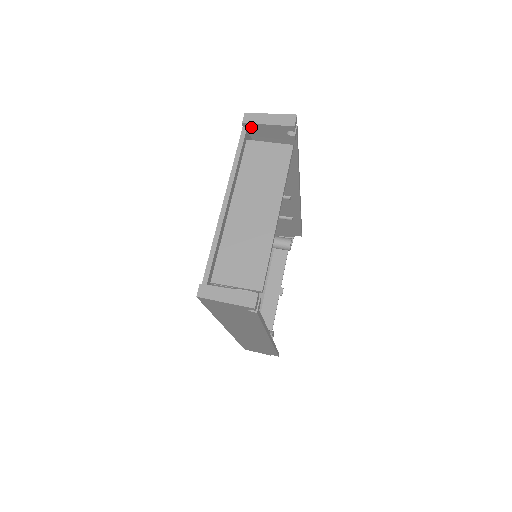
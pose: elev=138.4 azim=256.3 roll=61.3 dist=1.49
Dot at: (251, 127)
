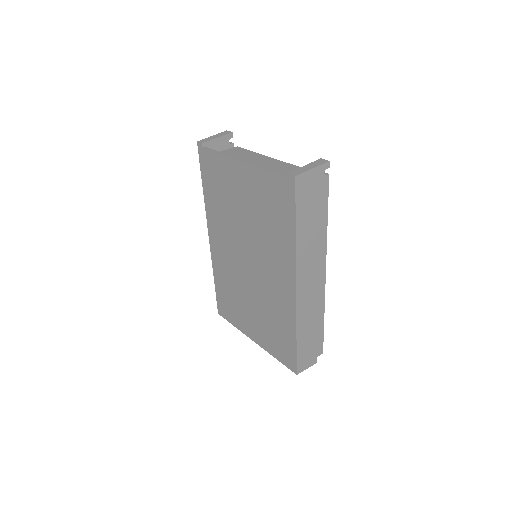
Dot at: (207, 146)
